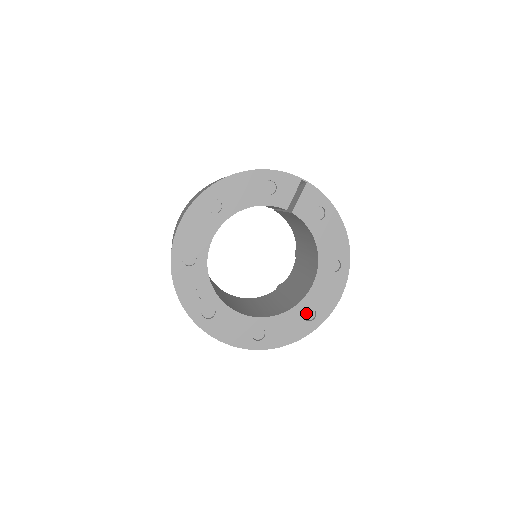
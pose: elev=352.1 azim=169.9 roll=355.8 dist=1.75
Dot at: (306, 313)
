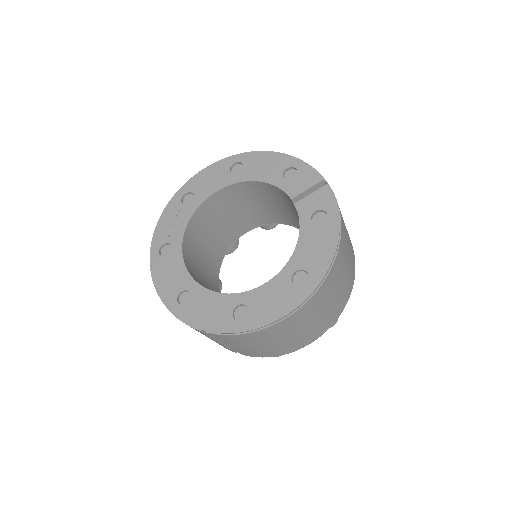
Dot at: (240, 311)
